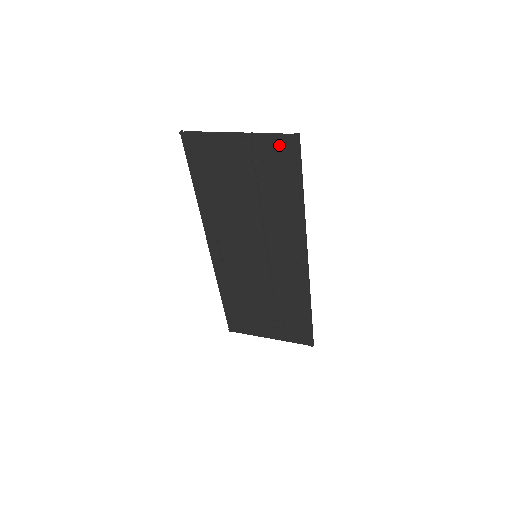
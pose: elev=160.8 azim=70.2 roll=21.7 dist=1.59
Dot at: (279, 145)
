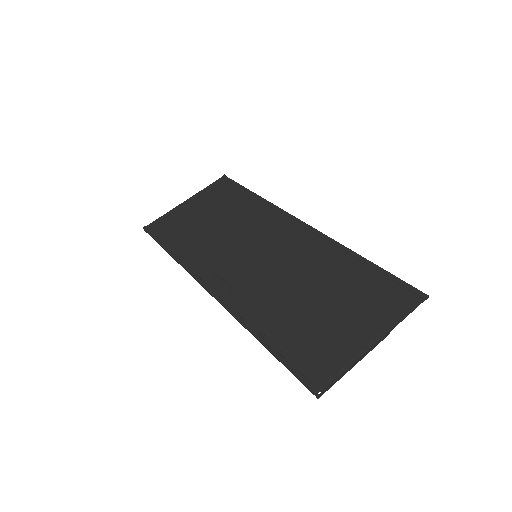
Dot at: (400, 305)
